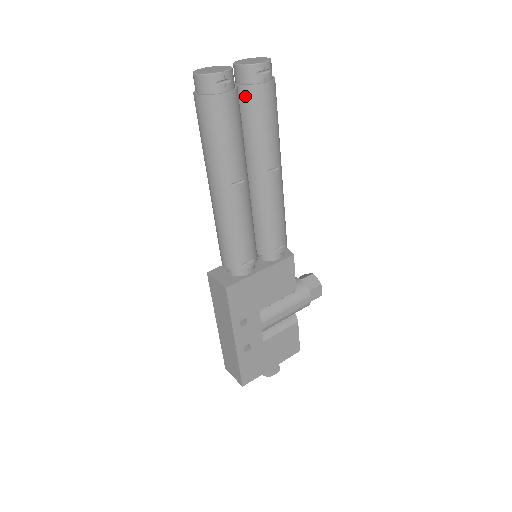
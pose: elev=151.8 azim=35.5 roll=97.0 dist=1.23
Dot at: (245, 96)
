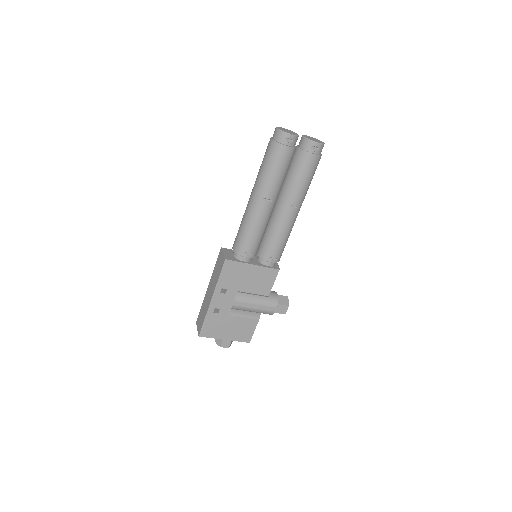
Dot at: (298, 155)
